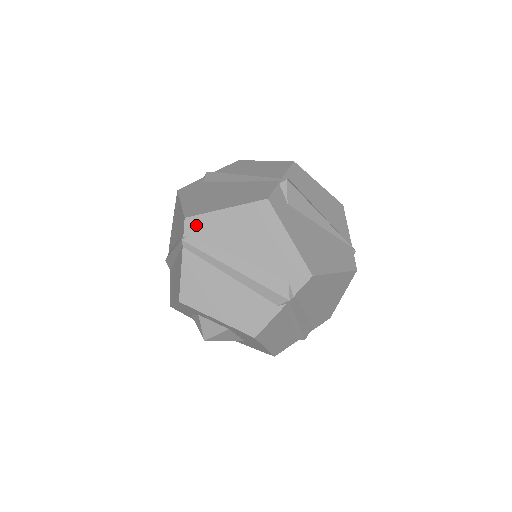
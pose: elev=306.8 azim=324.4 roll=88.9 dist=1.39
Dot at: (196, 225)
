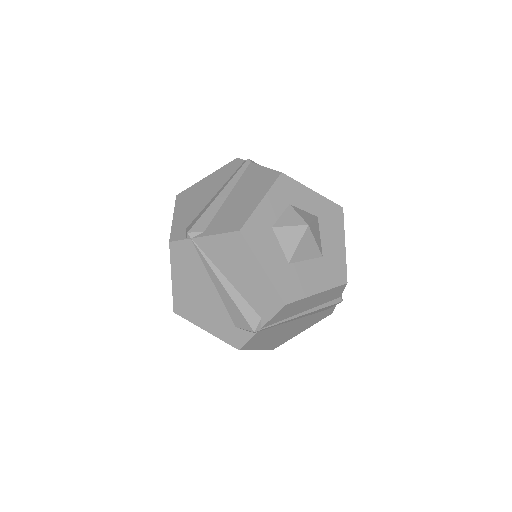
Dot at: occluded
